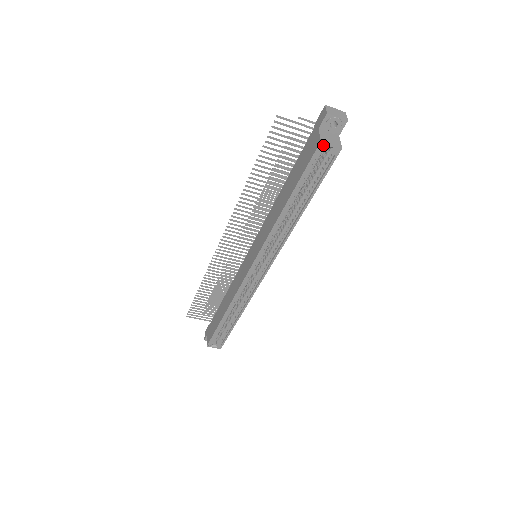
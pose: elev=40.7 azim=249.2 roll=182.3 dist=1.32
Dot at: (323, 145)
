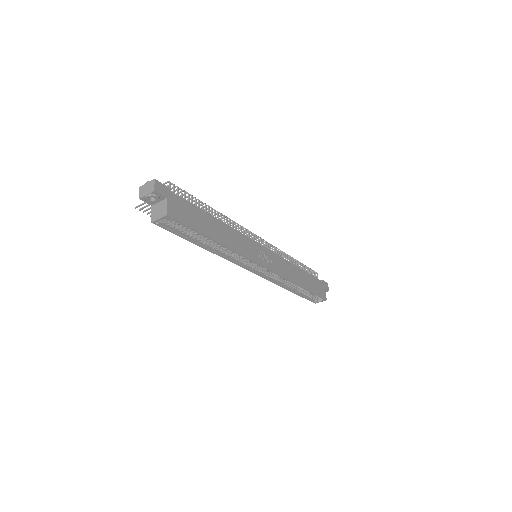
Dot at: (158, 220)
